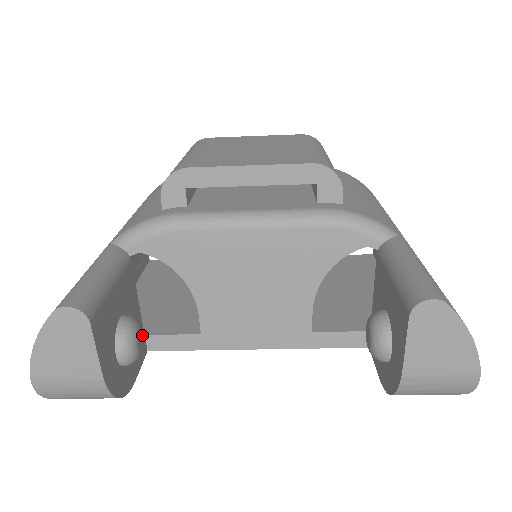
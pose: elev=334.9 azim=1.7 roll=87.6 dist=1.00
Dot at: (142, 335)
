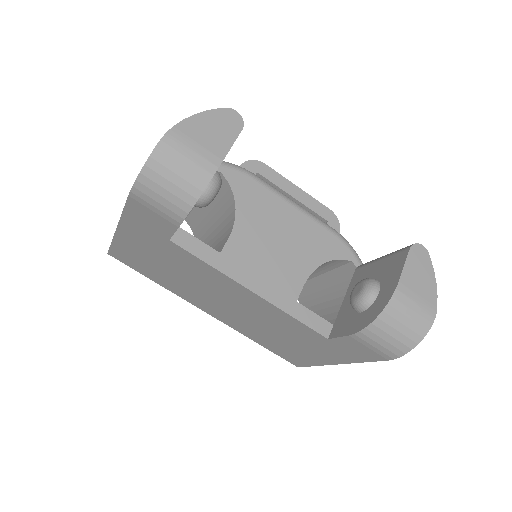
Dot at: occluded
